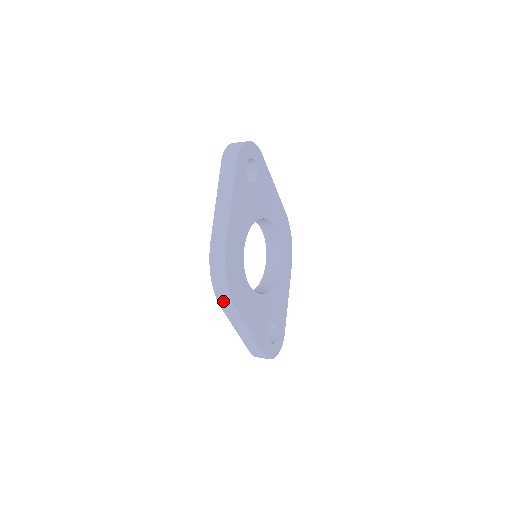
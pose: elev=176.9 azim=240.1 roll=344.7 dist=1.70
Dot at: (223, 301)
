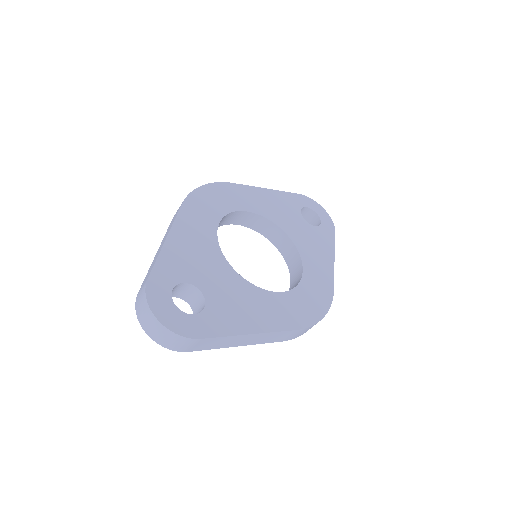
Dot at: occluded
